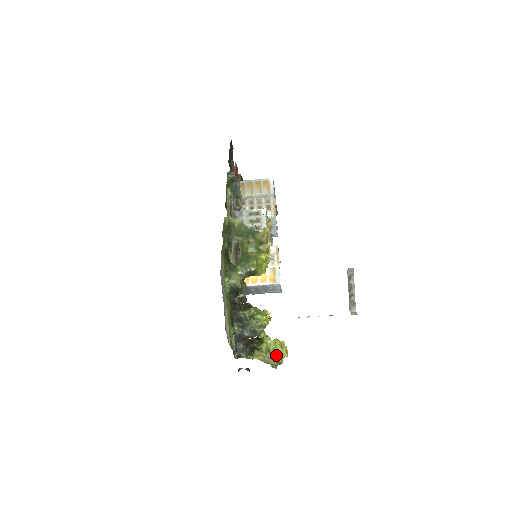
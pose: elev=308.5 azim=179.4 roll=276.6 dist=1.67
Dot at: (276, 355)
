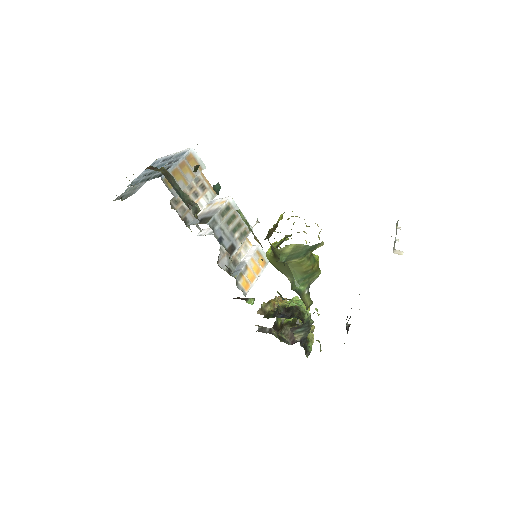
Dot at: occluded
